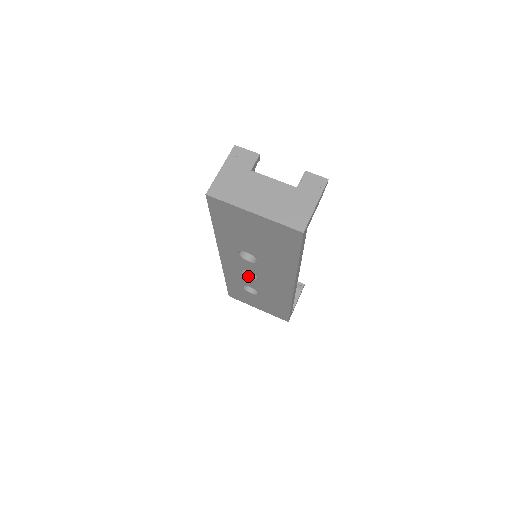
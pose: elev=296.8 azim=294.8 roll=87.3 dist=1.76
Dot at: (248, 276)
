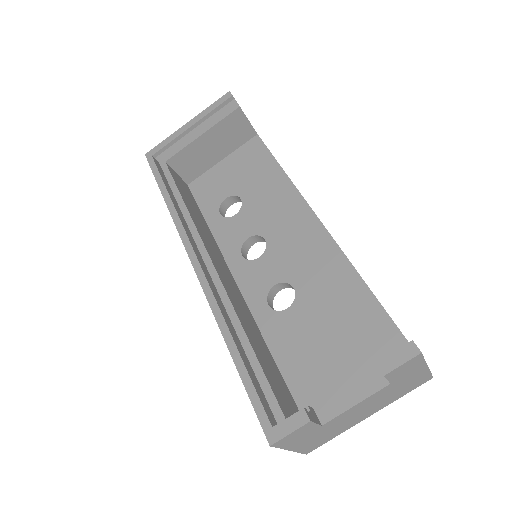
Dot at: (250, 246)
